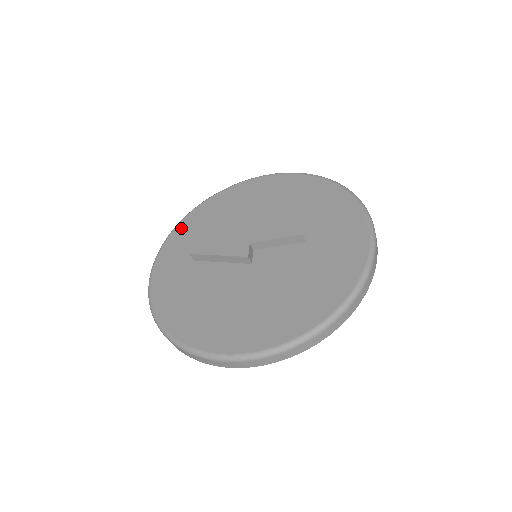
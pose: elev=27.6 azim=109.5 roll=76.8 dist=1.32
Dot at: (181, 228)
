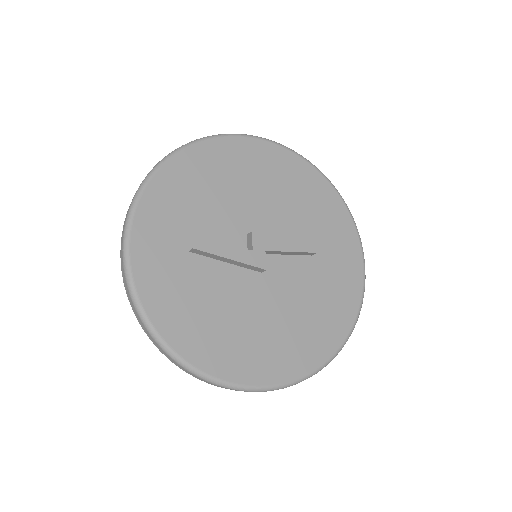
Dot at: (157, 189)
